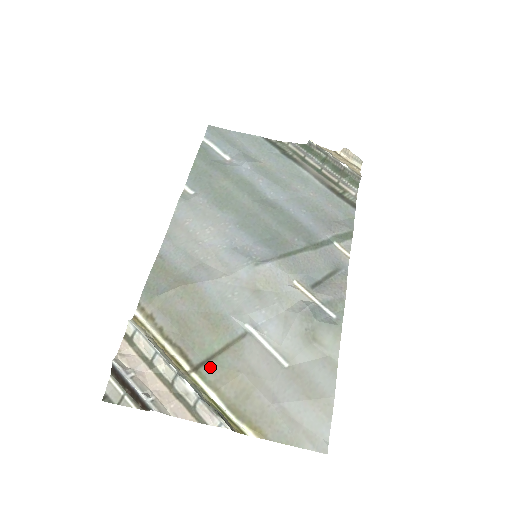
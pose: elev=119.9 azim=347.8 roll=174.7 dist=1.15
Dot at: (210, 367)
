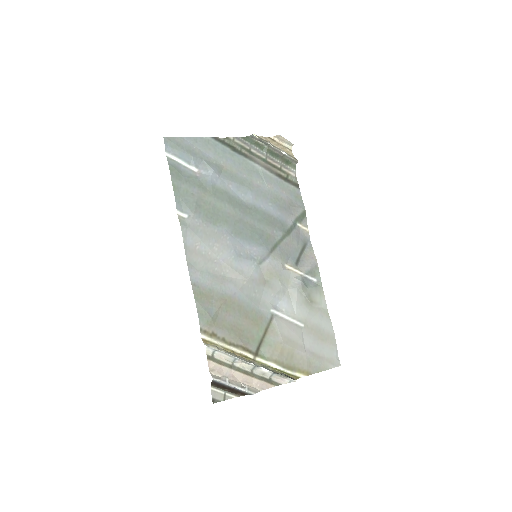
Dot at: (264, 349)
